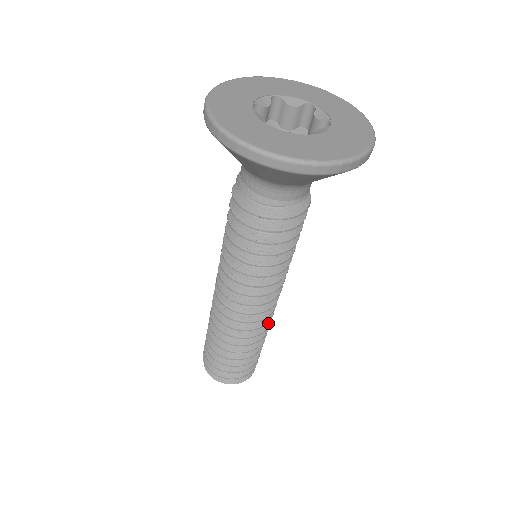
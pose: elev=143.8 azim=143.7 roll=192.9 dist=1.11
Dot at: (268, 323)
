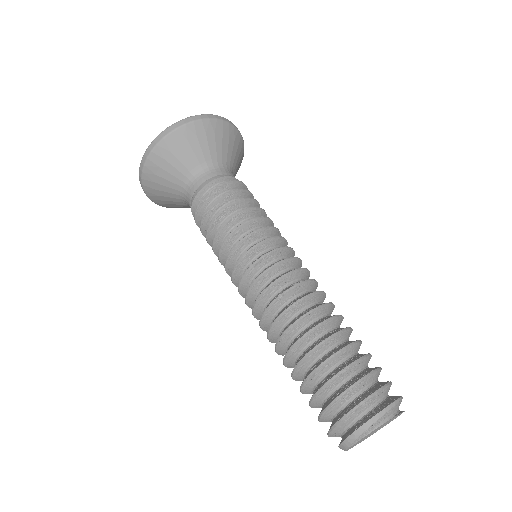
Dot at: occluded
